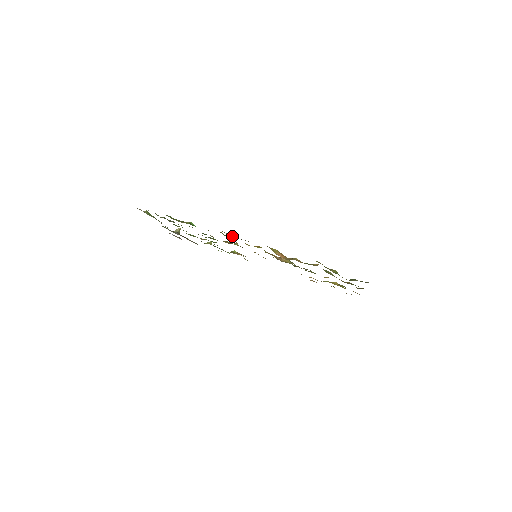
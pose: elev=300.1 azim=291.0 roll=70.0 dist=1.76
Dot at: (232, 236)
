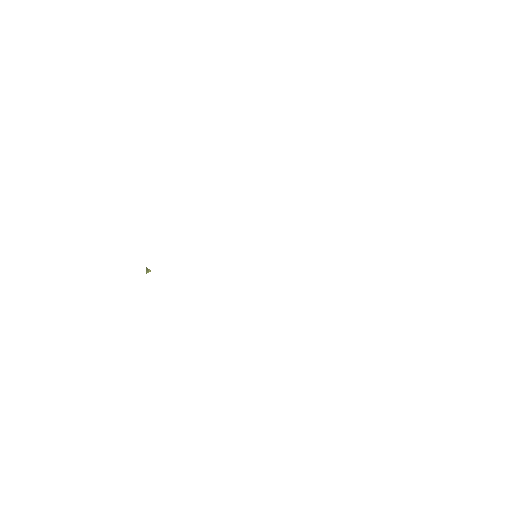
Dot at: occluded
